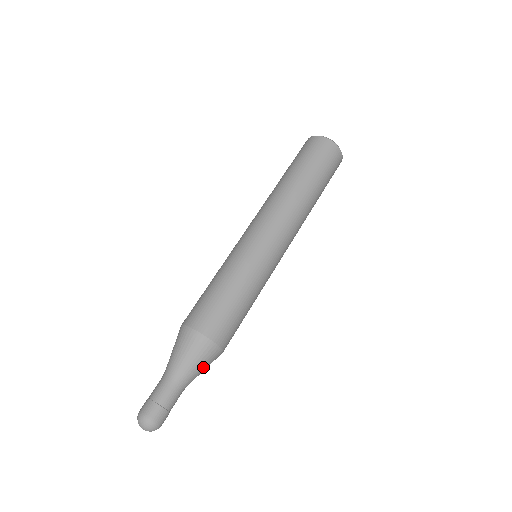
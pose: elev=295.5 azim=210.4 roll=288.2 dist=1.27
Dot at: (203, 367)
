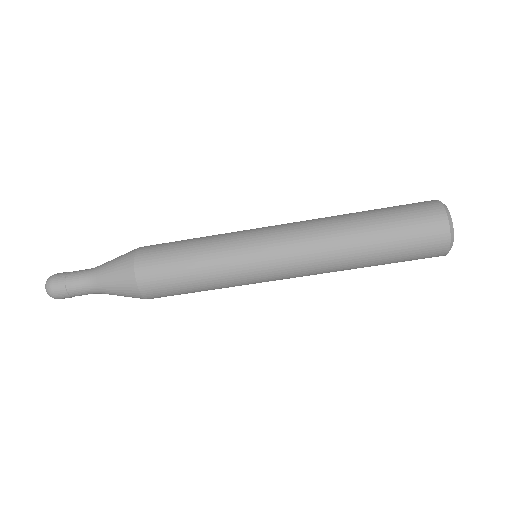
Dot at: (120, 295)
